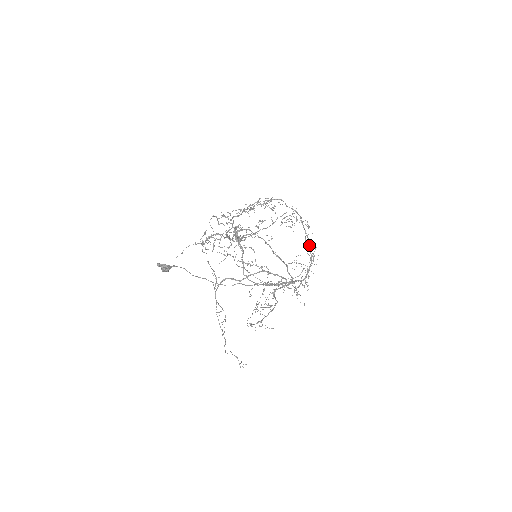
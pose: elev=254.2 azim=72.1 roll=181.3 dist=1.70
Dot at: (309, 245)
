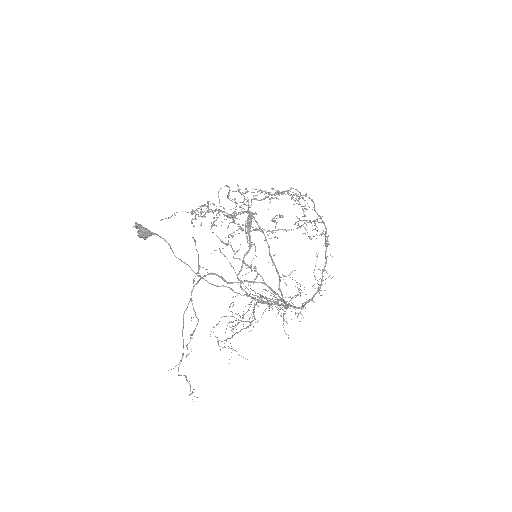
Dot at: (323, 269)
